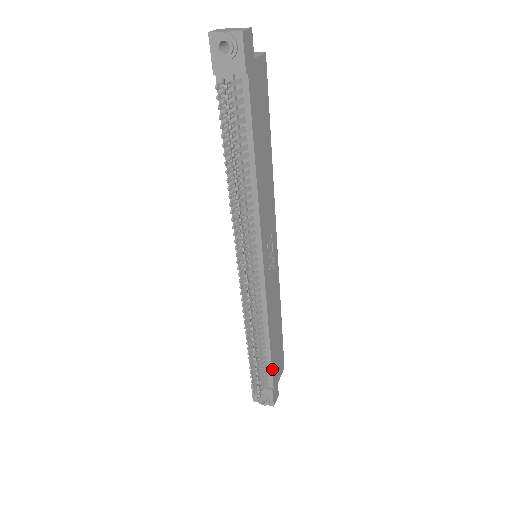
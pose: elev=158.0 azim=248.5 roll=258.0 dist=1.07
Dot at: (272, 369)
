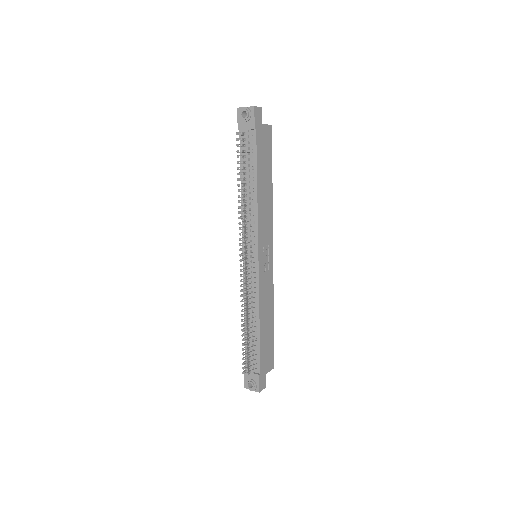
Dot at: (260, 354)
